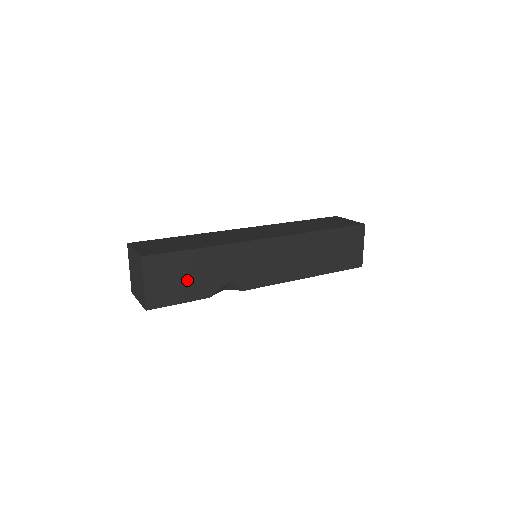
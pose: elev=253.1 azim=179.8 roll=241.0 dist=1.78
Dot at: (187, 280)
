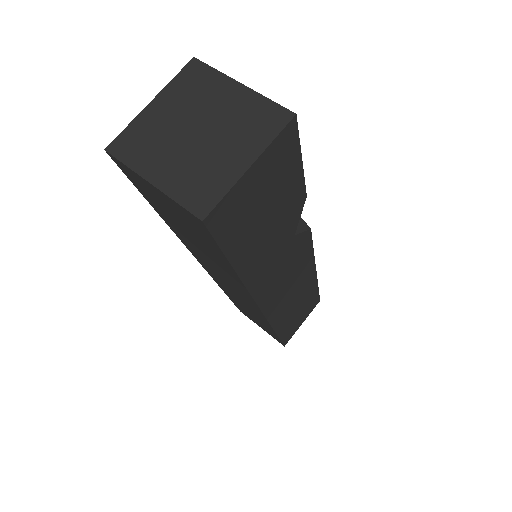
Dot at: occluded
